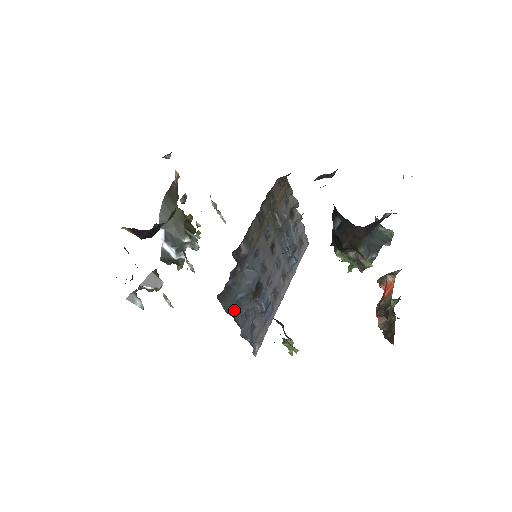
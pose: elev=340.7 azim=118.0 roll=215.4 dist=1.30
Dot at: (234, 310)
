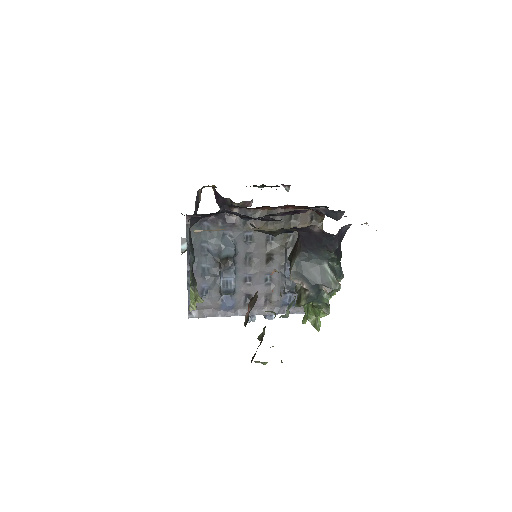
Dot at: (195, 248)
